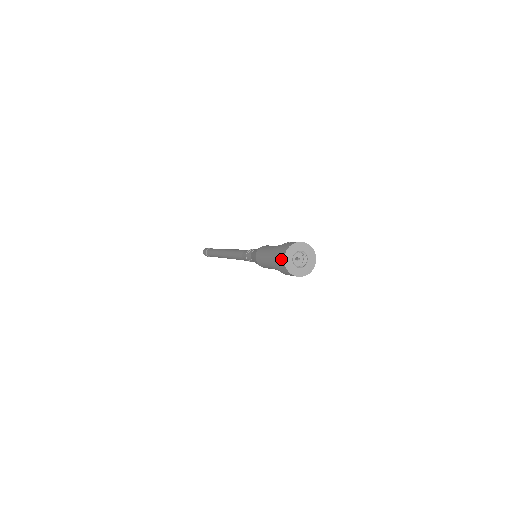
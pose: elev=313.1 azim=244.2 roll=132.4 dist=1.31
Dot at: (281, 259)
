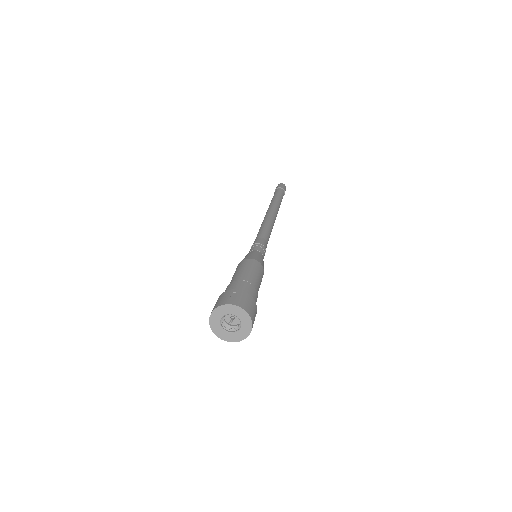
Dot at: (212, 311)
